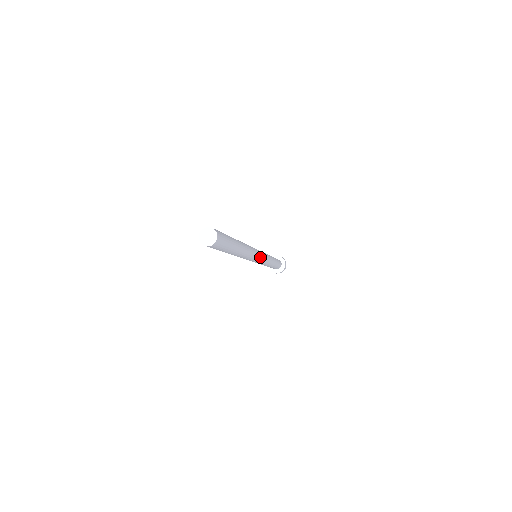
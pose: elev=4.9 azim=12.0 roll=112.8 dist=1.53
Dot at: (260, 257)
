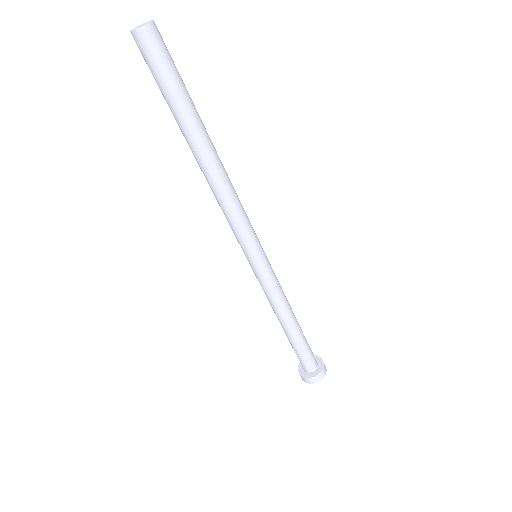
Dot at: (259, 243)
